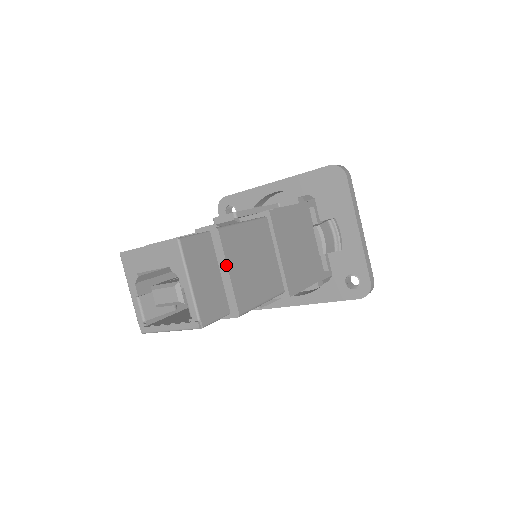
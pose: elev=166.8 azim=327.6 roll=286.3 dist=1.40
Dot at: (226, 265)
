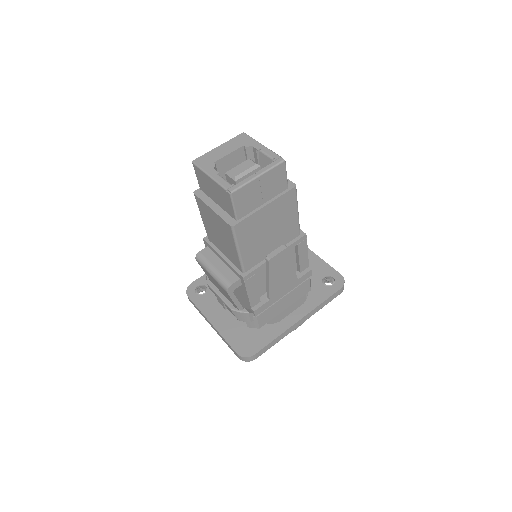
Dot at: occluded
